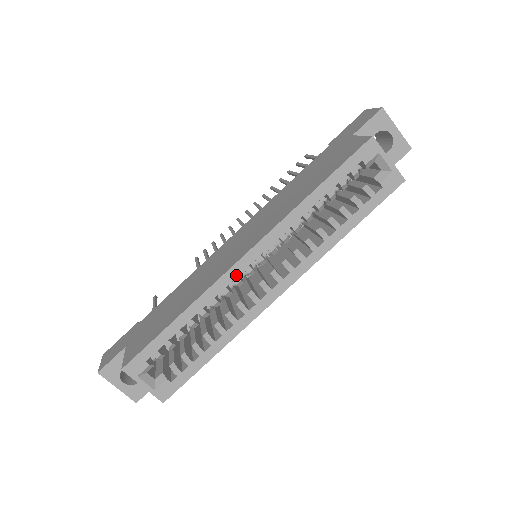
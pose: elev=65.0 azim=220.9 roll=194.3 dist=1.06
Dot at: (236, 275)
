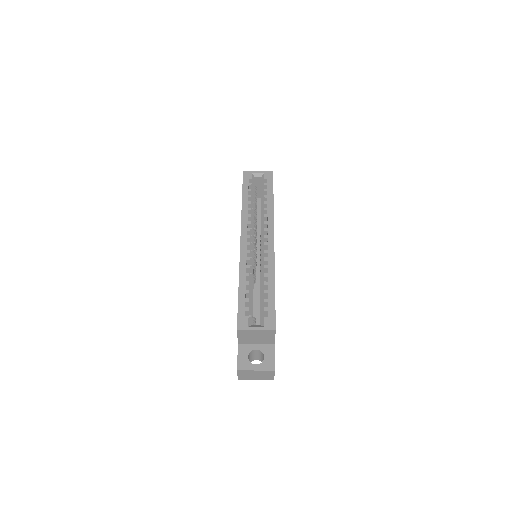
Dot at: (245, 250)
